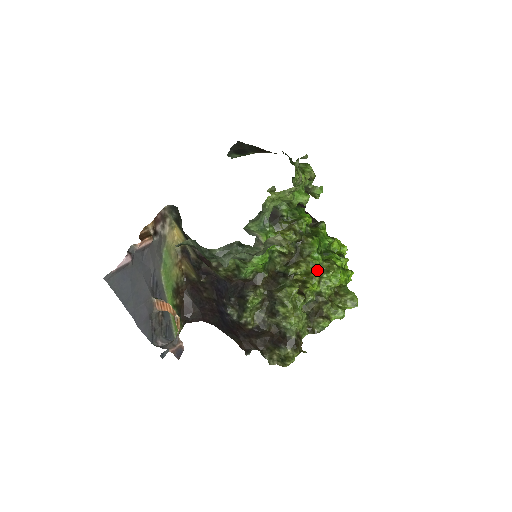
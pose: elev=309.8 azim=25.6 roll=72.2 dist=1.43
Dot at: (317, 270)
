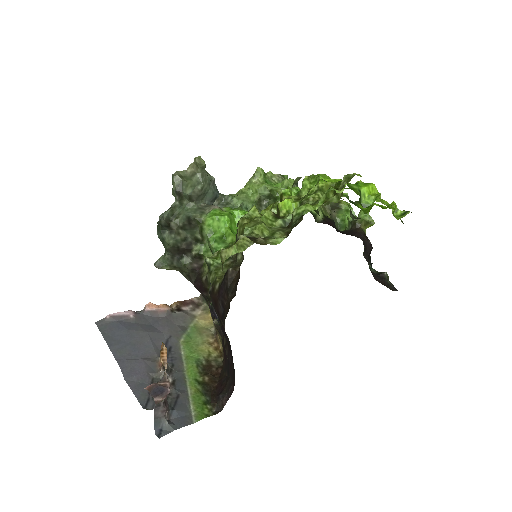
Dot at: occluded
